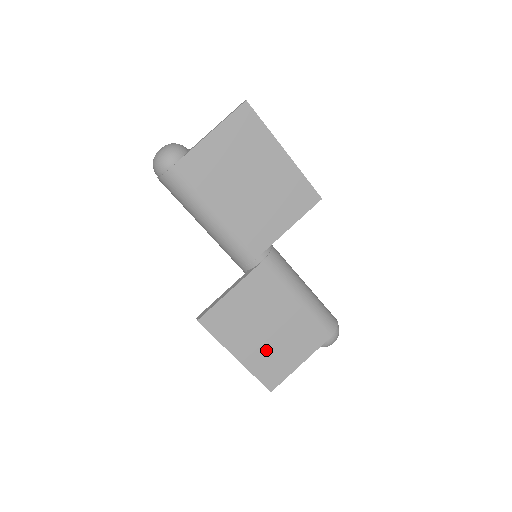
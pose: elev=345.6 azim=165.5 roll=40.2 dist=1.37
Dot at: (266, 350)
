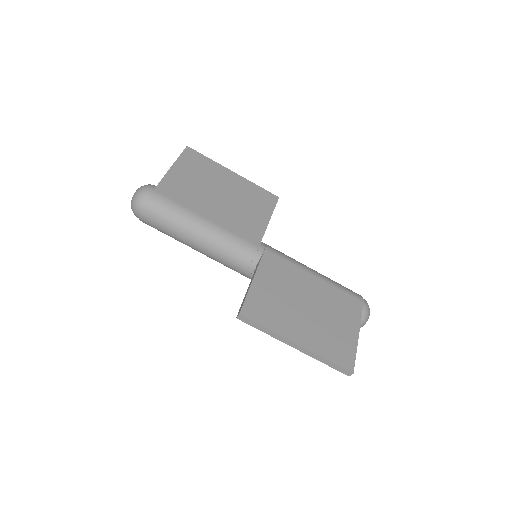
Dot at: (319, 329)
